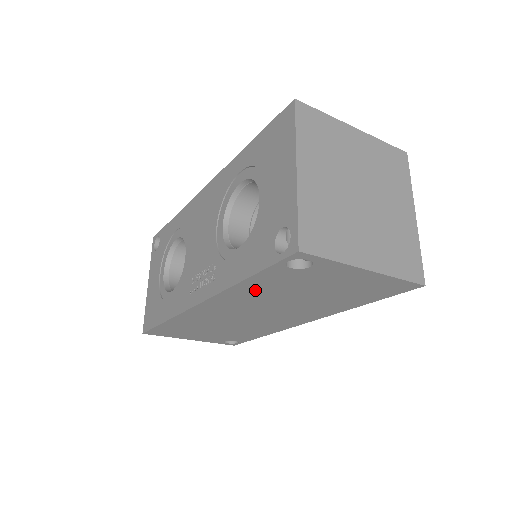
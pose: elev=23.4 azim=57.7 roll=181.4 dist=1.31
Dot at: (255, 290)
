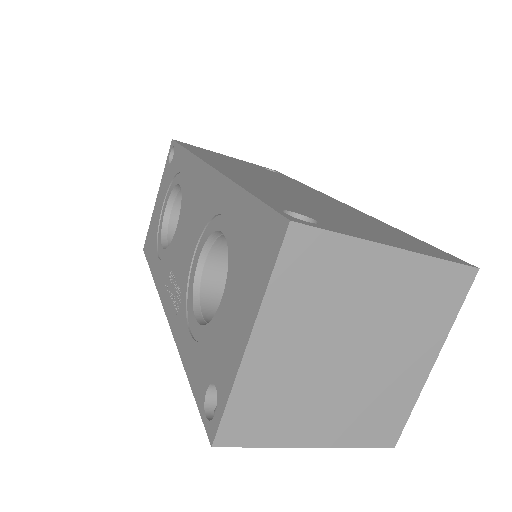
Dot at: occluded
